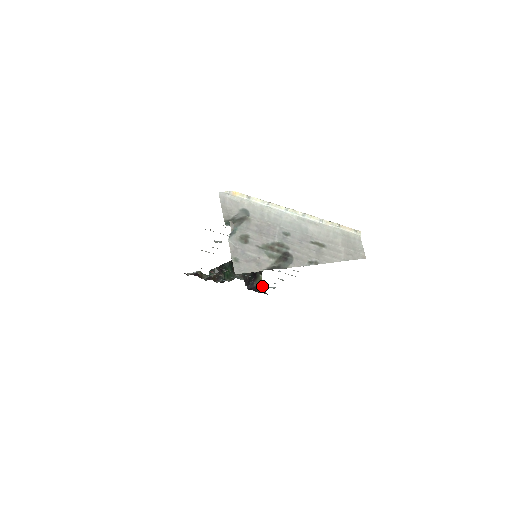
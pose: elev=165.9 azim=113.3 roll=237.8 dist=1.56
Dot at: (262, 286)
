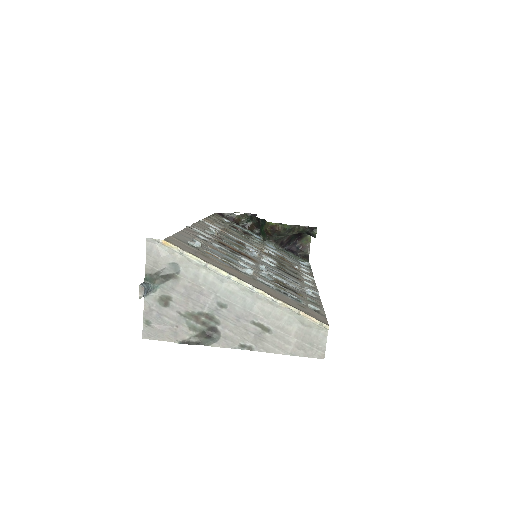
Dot at: (308, 247)
